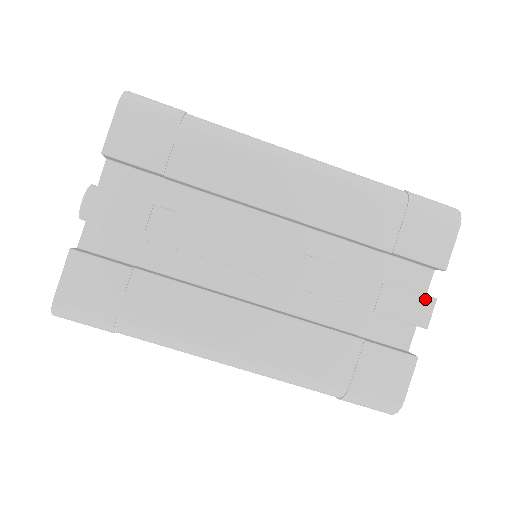
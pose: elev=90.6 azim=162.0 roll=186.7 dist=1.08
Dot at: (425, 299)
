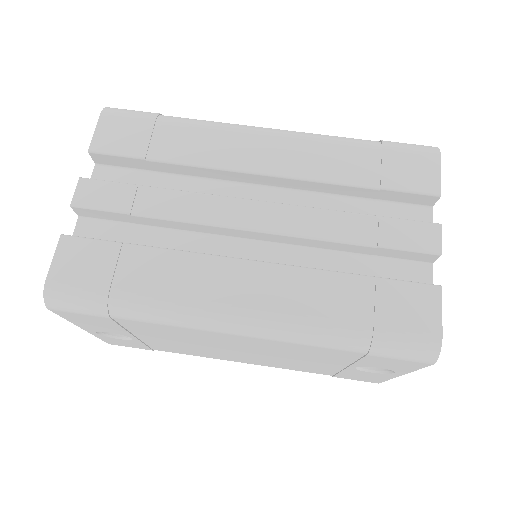
Dot at: (429, 226)
